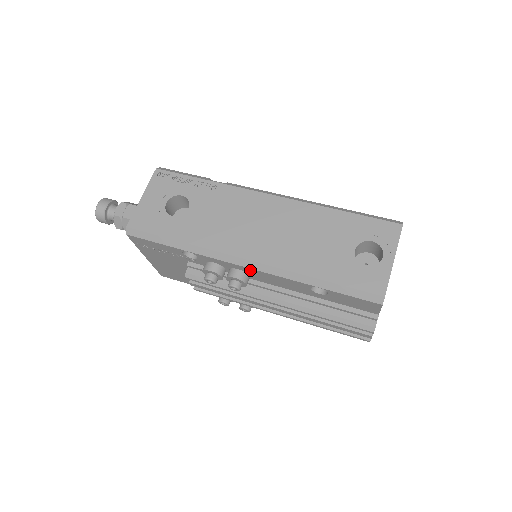
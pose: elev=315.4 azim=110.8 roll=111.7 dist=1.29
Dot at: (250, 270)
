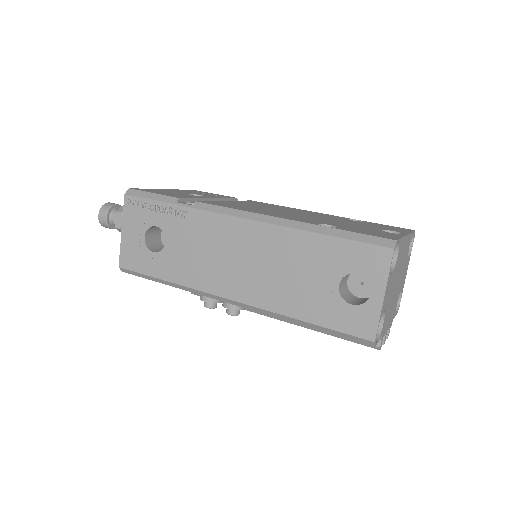
Dot at: occluded
